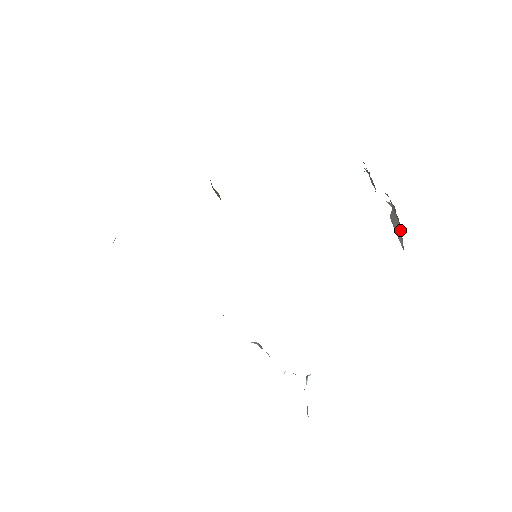
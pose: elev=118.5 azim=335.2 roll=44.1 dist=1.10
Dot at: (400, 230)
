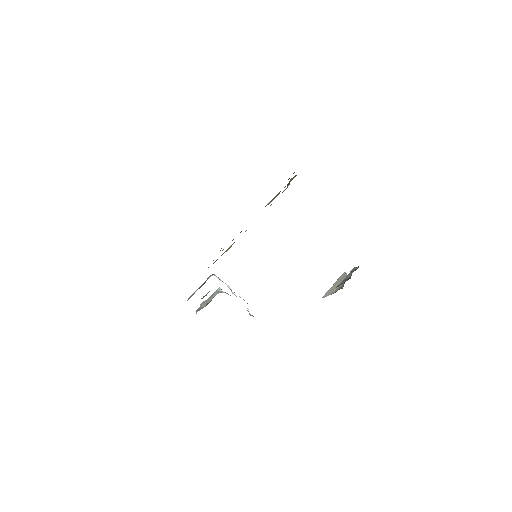
Dot at: (333, 292)
